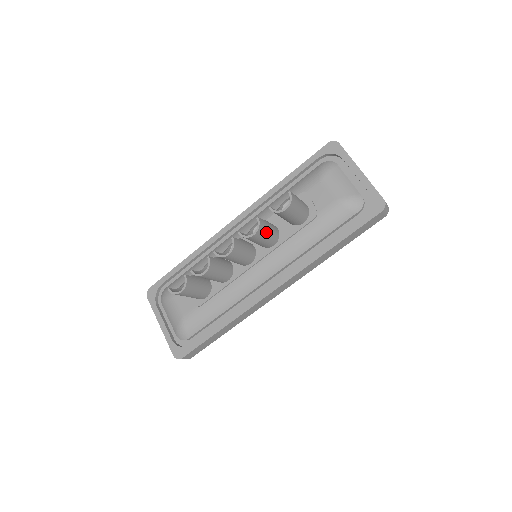
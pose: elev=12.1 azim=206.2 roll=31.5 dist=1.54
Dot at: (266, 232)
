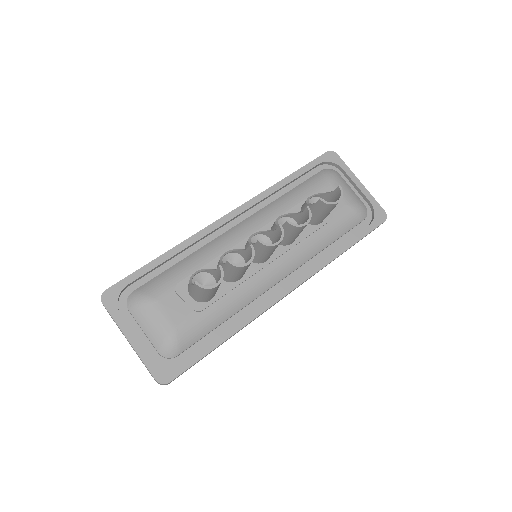
Dot at: occluded
